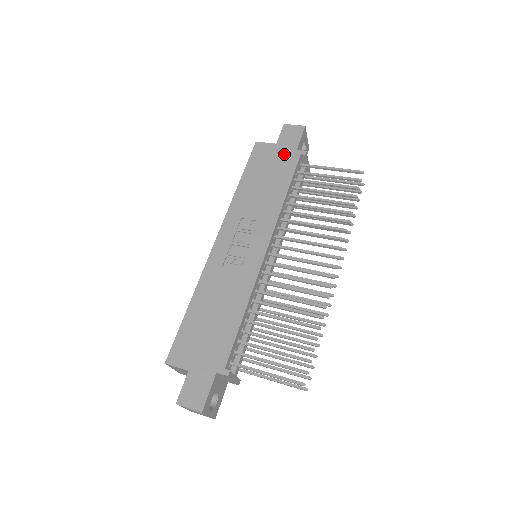
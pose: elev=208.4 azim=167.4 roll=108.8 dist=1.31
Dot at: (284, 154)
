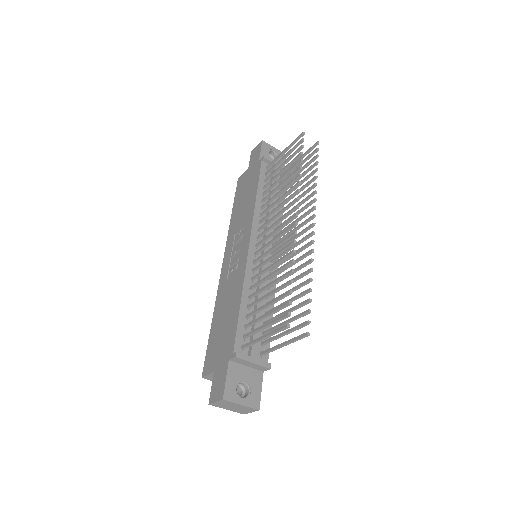
Dot at: (253, 170)
